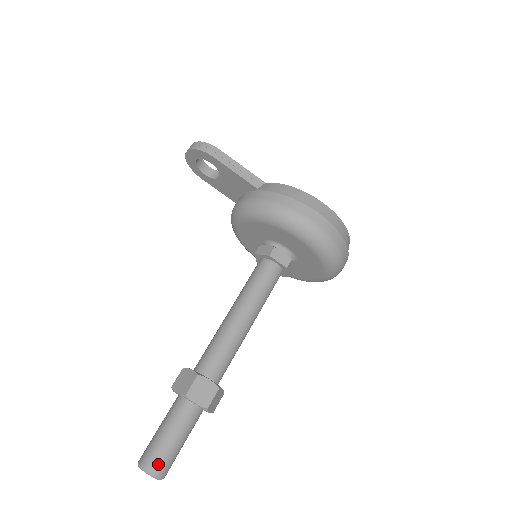
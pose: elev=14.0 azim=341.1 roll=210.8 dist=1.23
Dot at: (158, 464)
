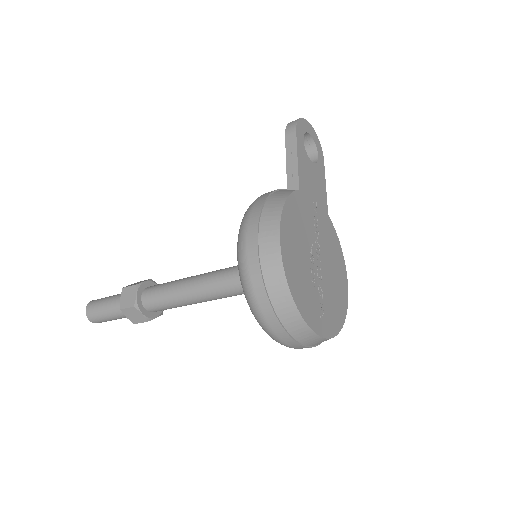
Dot at: (91, 308)
